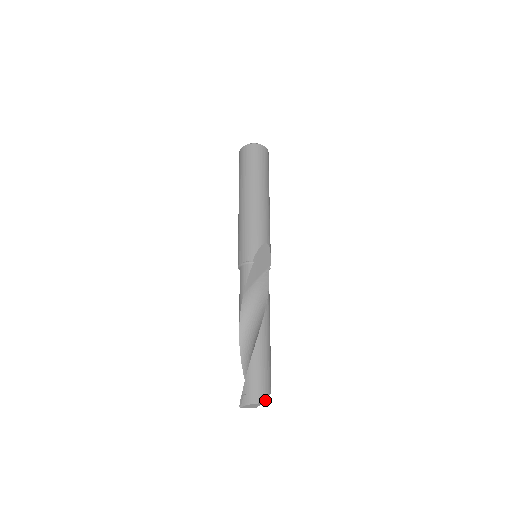
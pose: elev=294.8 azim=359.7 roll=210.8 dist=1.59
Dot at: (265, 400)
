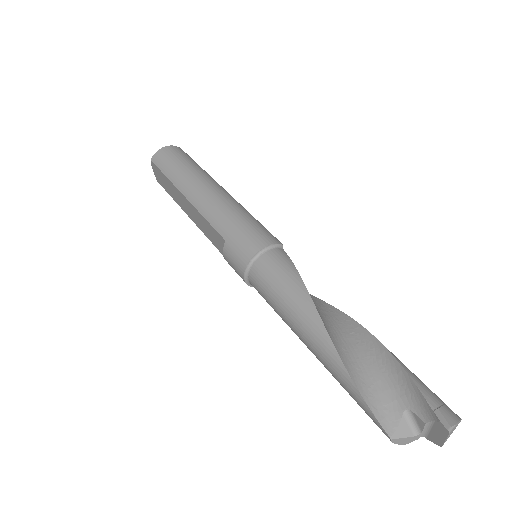
Dot at: occluded
